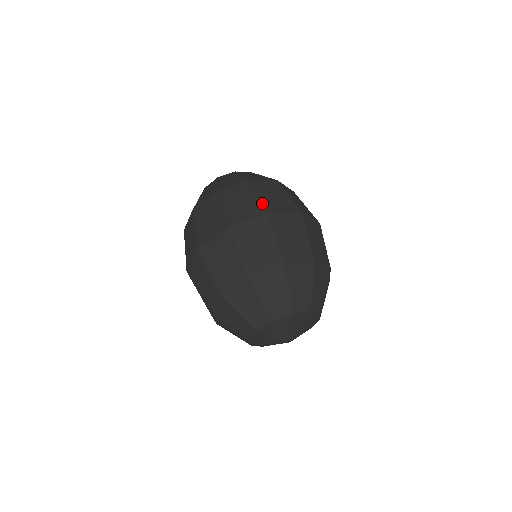
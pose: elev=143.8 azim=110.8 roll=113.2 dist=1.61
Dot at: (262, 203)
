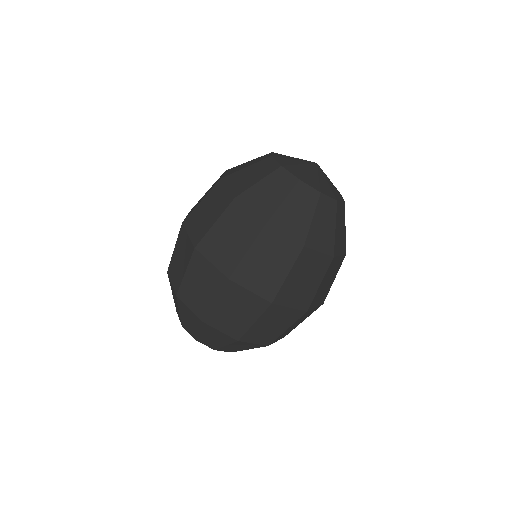
Dot at: (239, 264)
